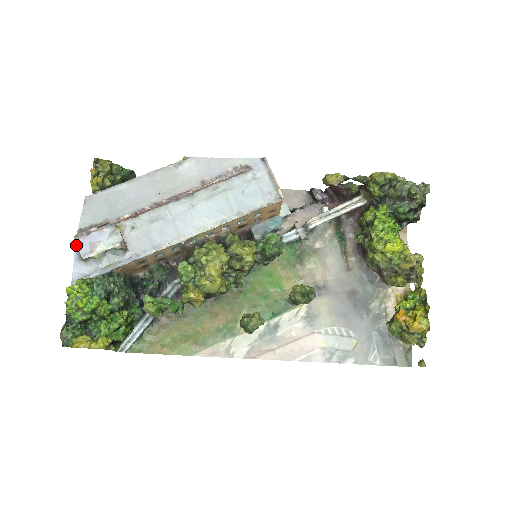
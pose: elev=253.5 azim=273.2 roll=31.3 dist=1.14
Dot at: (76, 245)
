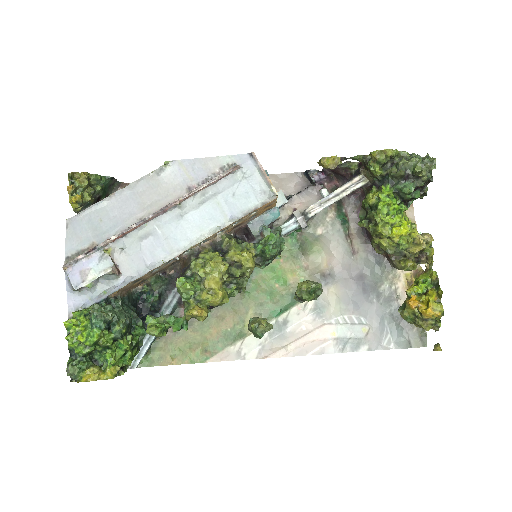
Dot at: (66, 275)
